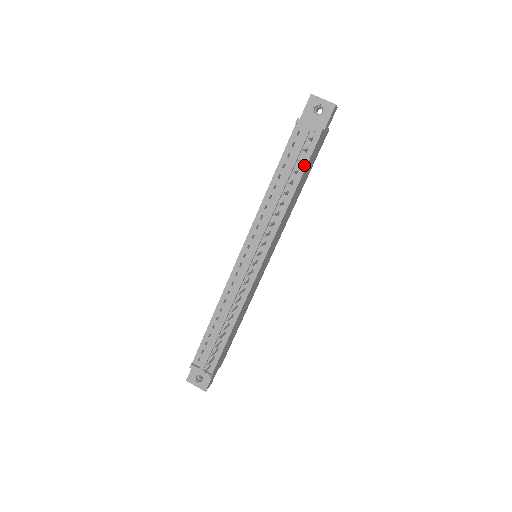
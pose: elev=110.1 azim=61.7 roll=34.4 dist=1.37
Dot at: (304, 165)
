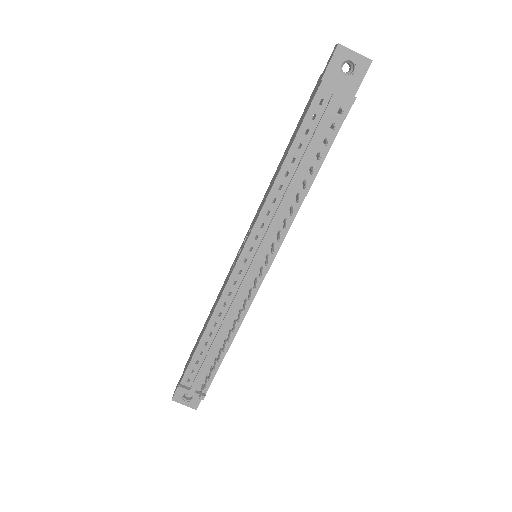
Dot at: (328, 145)
